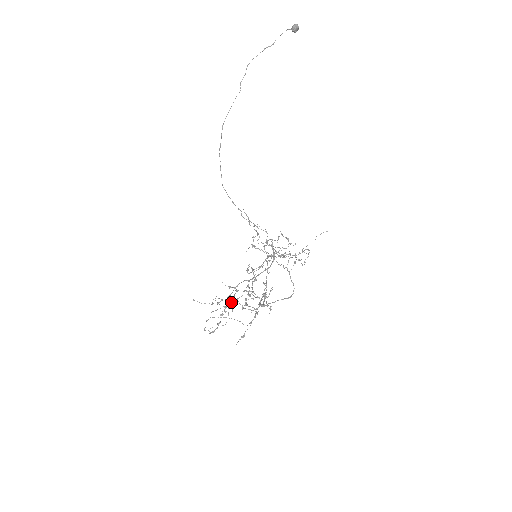
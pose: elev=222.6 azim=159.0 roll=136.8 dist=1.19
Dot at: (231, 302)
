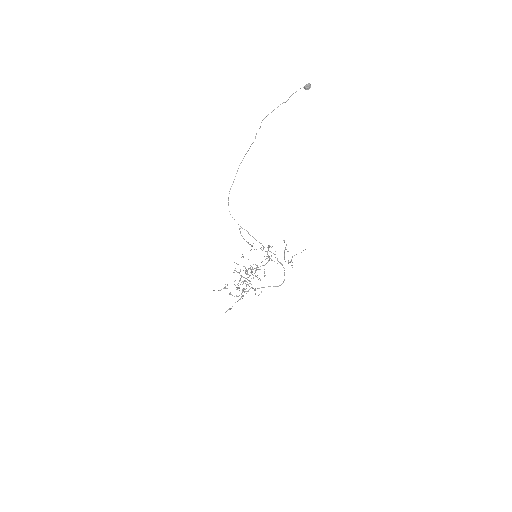
Dot at: (223, 288)
